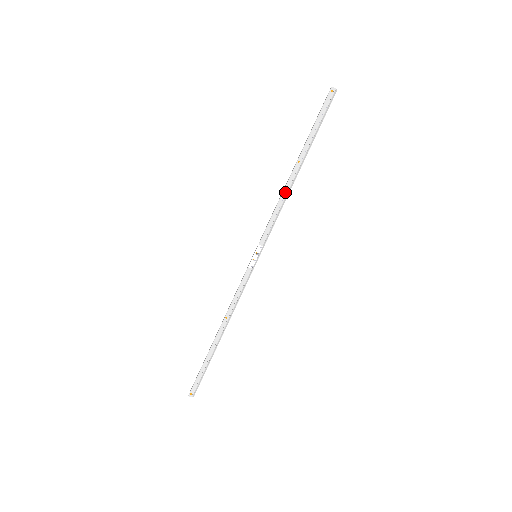
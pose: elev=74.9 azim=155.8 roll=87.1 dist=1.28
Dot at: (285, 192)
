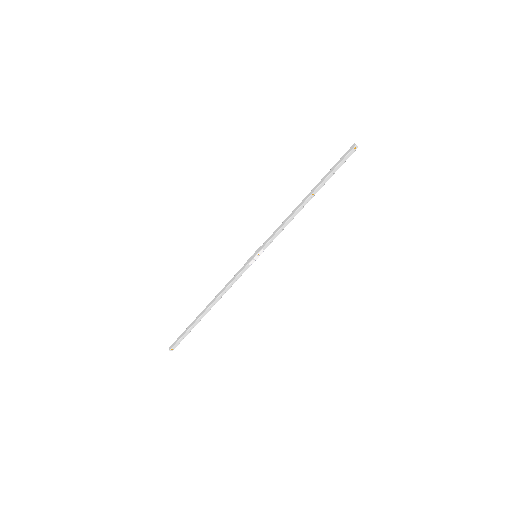
Dot at: (295, 214)
